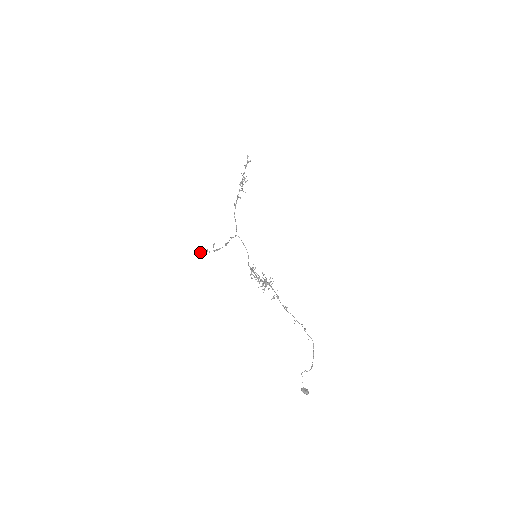
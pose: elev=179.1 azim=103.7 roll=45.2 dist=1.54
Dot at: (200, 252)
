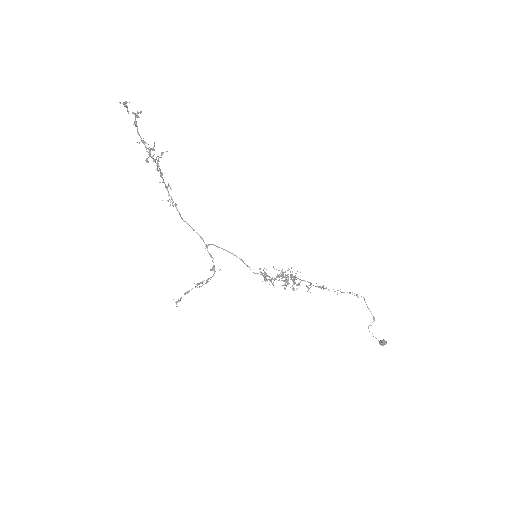
Dot at: occluded
